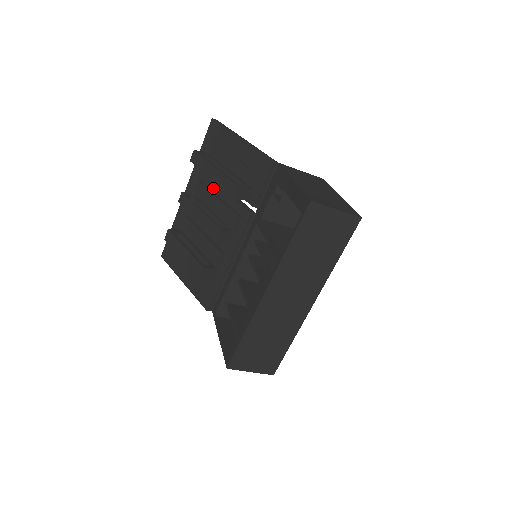
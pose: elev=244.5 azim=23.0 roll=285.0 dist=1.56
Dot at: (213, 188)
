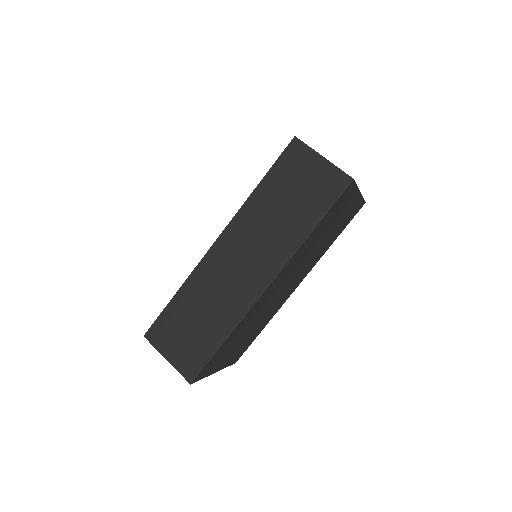
Dot at: occluded
